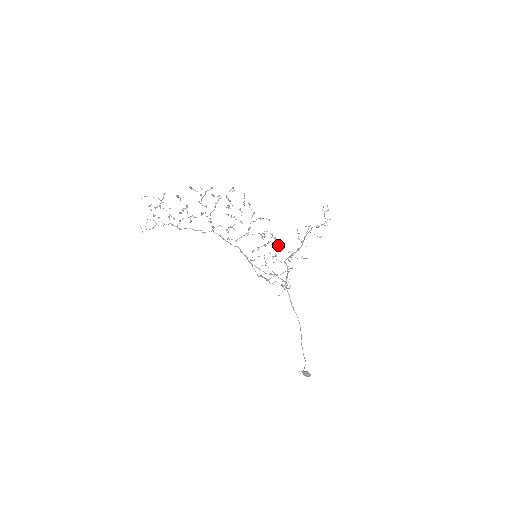
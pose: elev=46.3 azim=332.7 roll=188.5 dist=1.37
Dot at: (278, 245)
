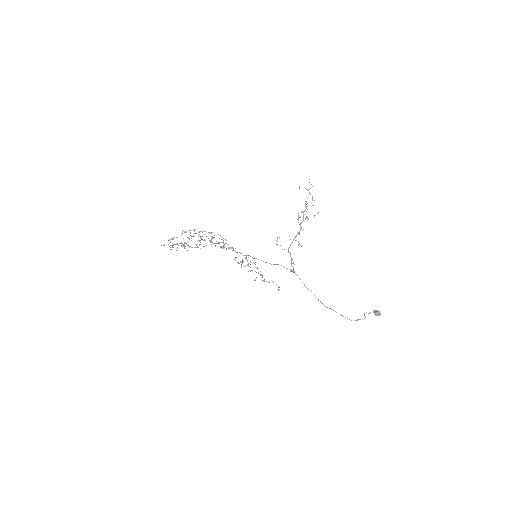
Dot at: (244, 266)
